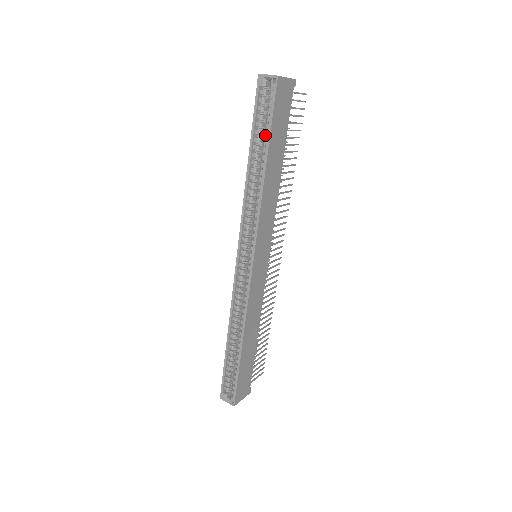
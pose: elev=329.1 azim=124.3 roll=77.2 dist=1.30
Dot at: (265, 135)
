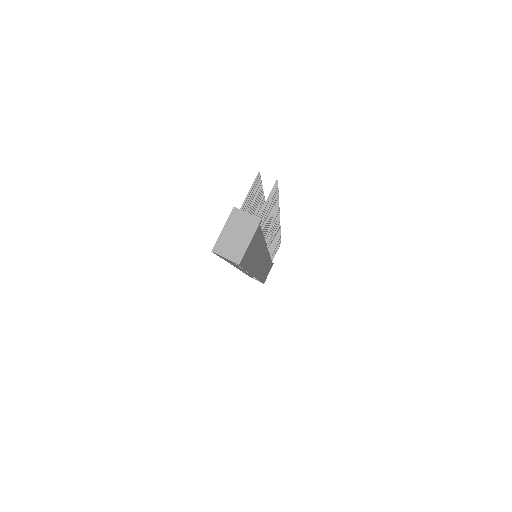
Dot at: occluded
